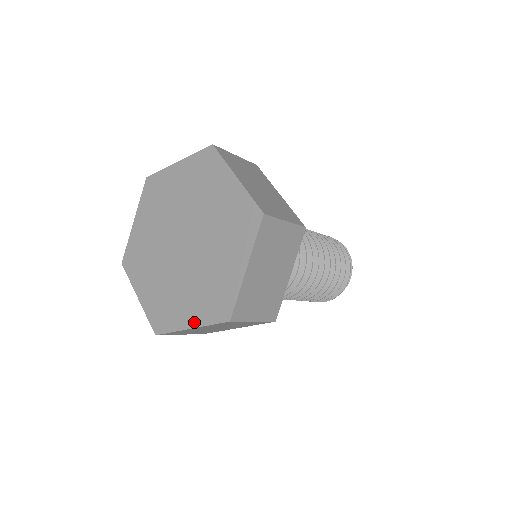
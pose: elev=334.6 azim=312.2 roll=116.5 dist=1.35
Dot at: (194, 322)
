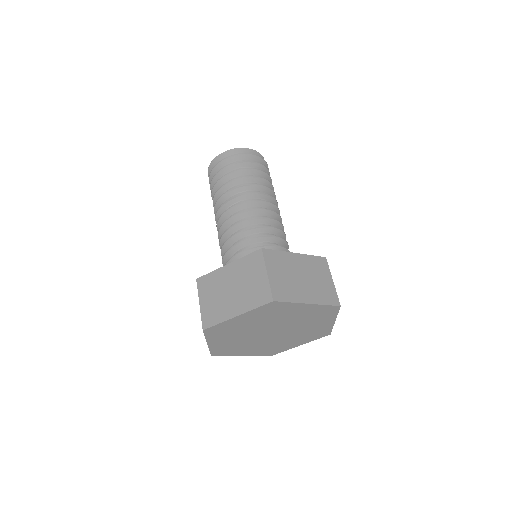
Dot at: (302, 344)
